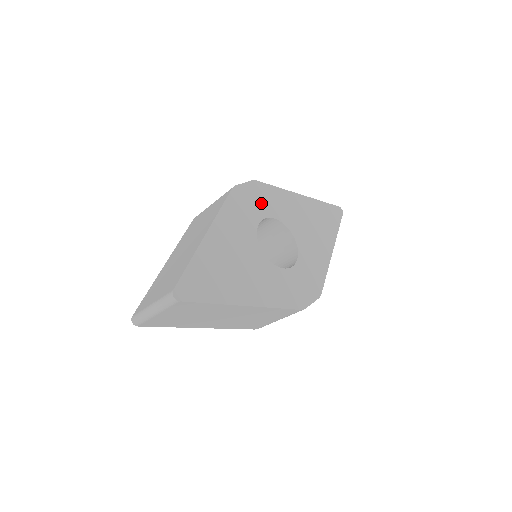
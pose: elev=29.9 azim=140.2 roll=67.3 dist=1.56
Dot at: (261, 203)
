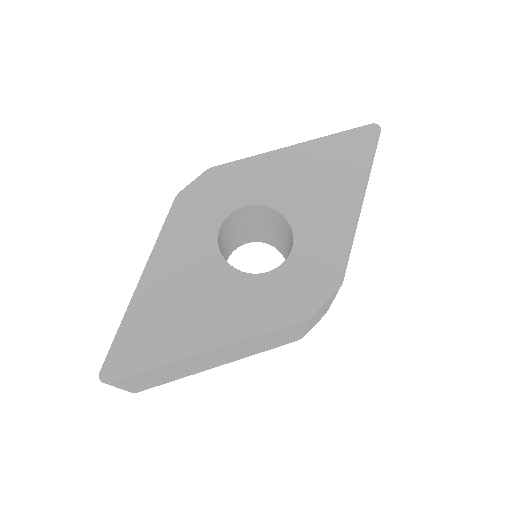
Dot at: (222, 195)
